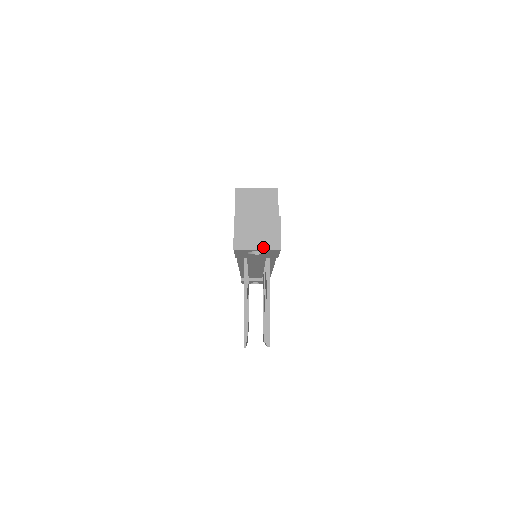
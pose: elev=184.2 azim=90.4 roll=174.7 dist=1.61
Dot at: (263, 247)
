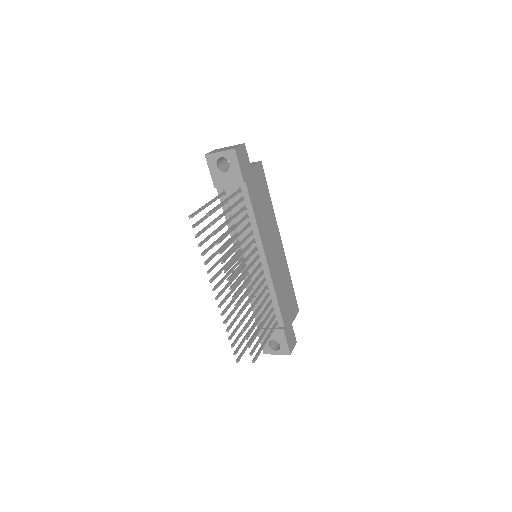
Dot at: (224, 150)
